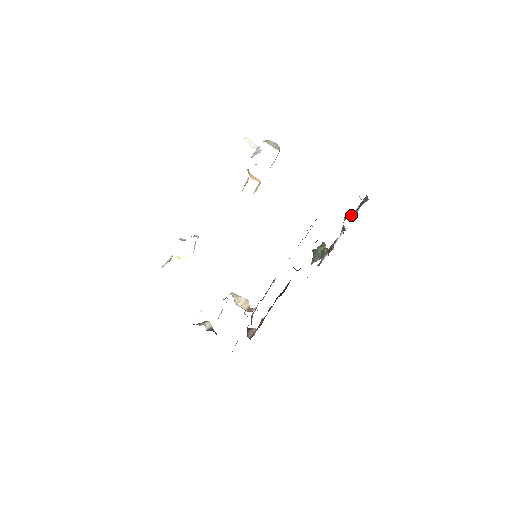
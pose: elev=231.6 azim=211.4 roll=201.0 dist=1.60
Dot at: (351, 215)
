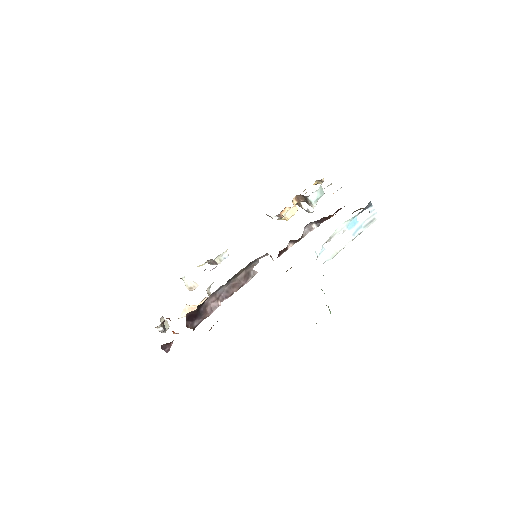
Dot at: (354, 223)
